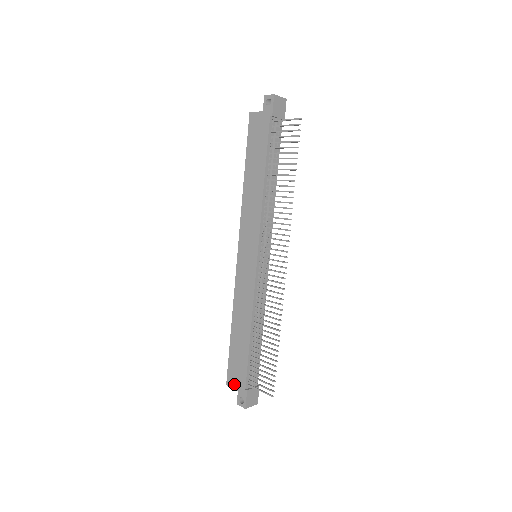
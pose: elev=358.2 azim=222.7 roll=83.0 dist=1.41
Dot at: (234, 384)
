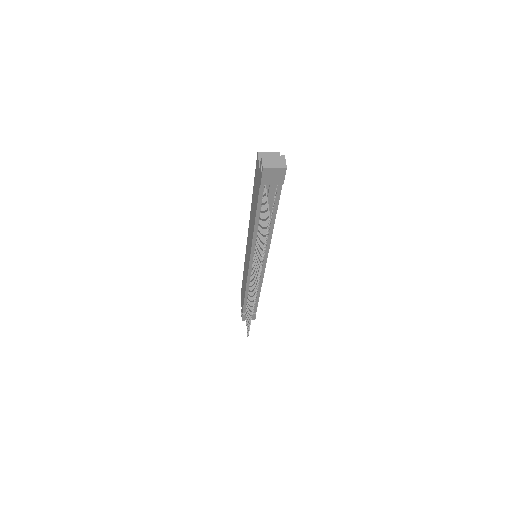
Dot at: (241, 302)
